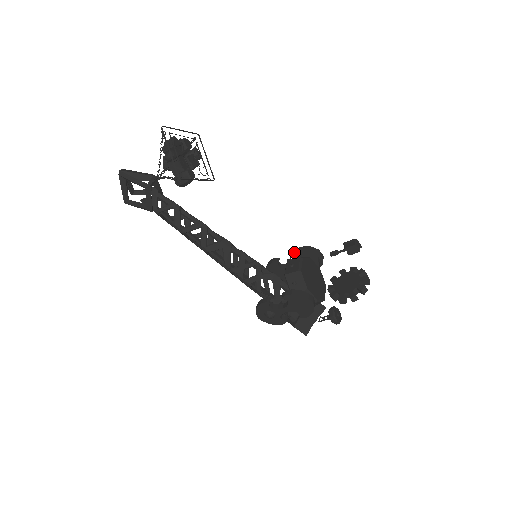
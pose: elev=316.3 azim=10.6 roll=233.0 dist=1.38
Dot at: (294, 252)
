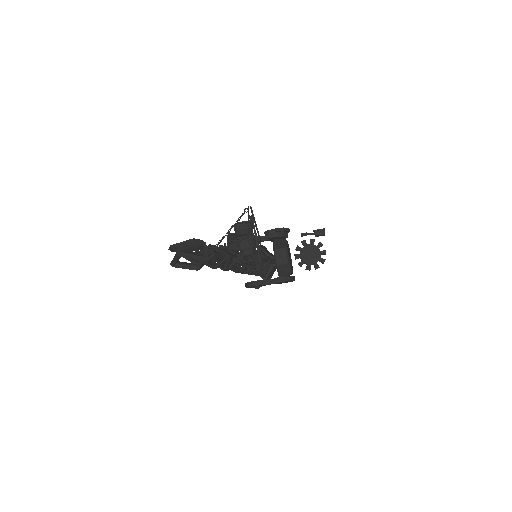
Dot at: (273, 235)
